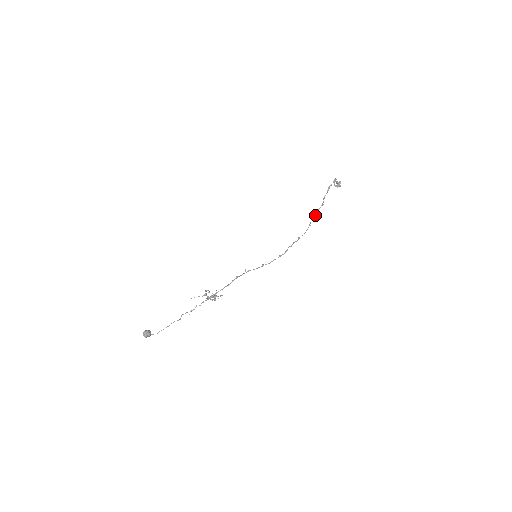
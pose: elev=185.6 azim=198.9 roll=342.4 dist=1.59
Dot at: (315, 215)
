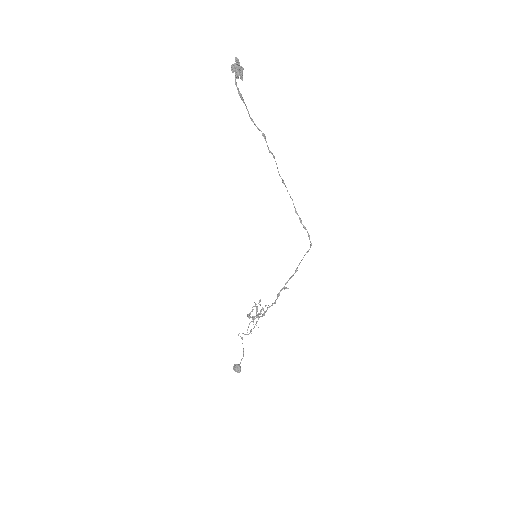
Dot at: (276, 164)
